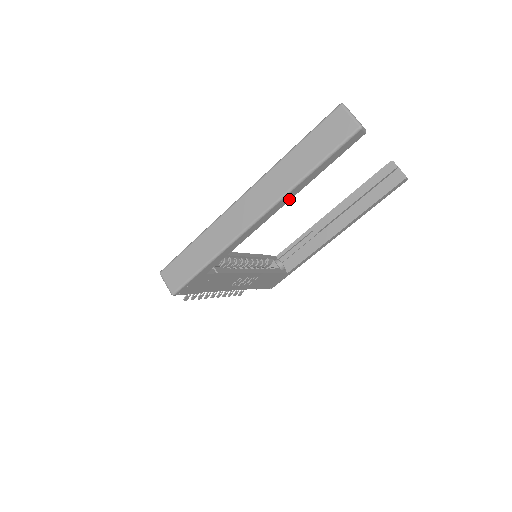
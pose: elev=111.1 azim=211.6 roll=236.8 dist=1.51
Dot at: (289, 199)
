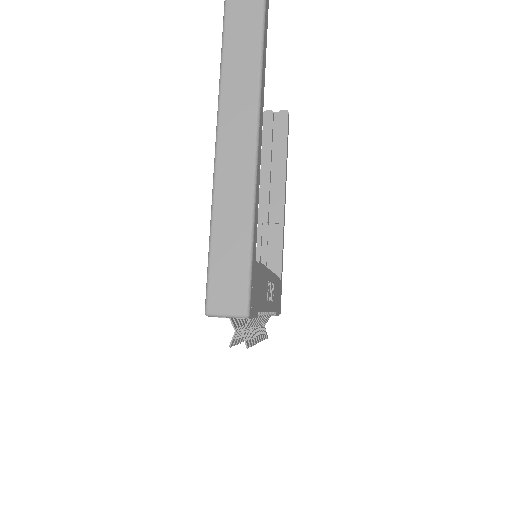
Dot at: (263, 101)
